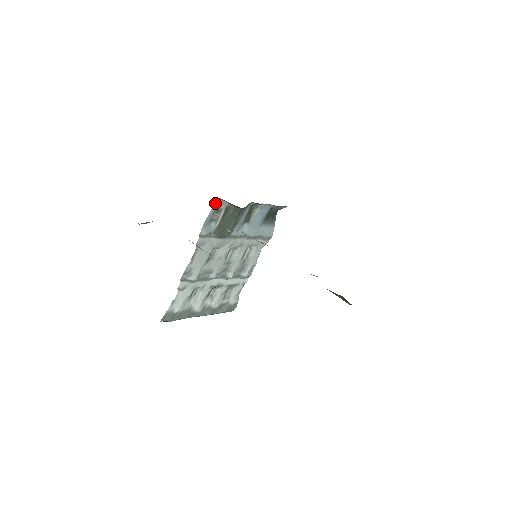
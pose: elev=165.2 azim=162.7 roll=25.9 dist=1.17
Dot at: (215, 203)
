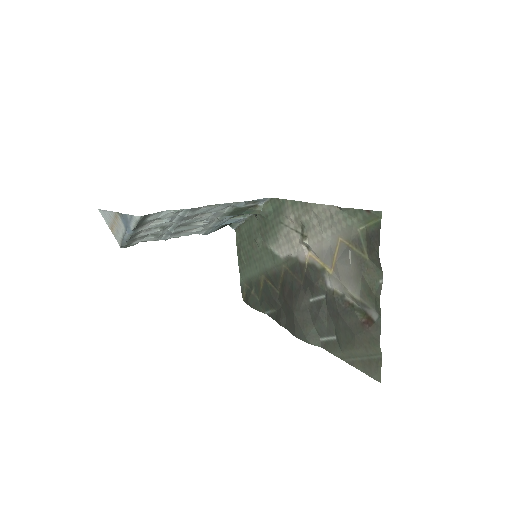
Dot at: (265, 198)
